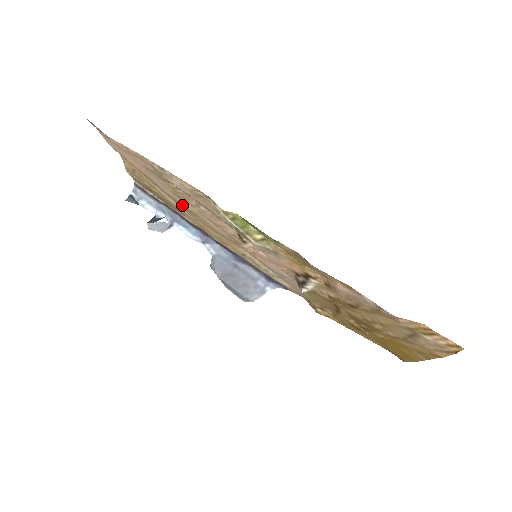
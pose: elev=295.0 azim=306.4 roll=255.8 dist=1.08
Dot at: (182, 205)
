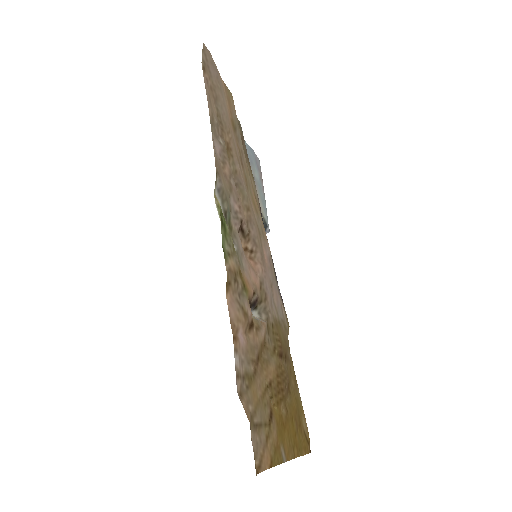
Dot at: (243, 170)
